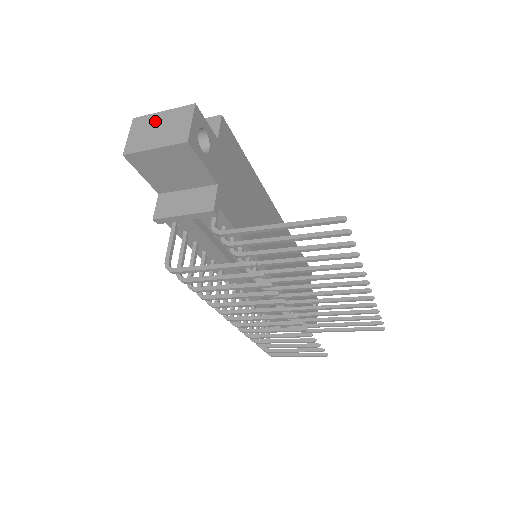
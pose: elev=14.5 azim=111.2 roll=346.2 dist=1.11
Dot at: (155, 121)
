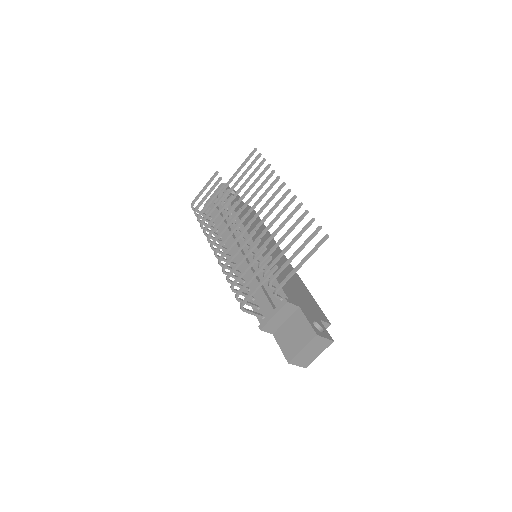
Dot at: occluded
